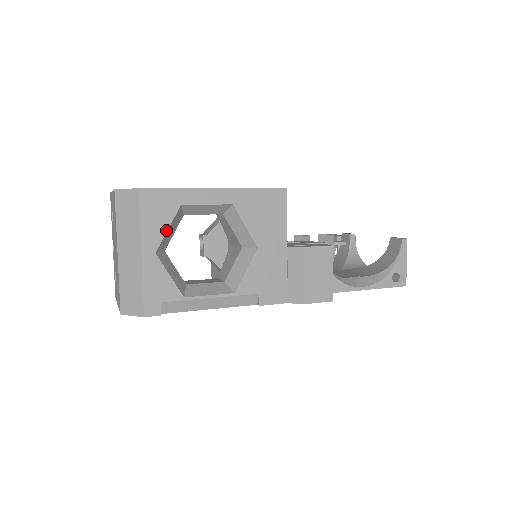
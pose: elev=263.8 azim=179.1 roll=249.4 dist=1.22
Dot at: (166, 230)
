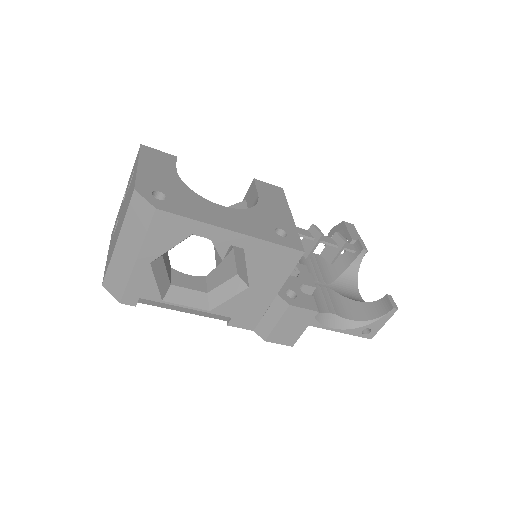
Dot at: (168, 249)
